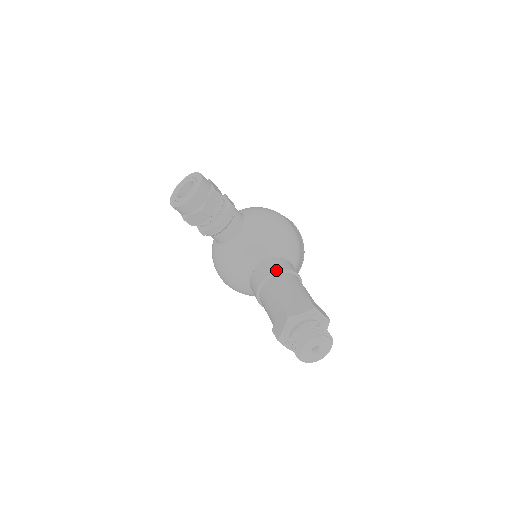
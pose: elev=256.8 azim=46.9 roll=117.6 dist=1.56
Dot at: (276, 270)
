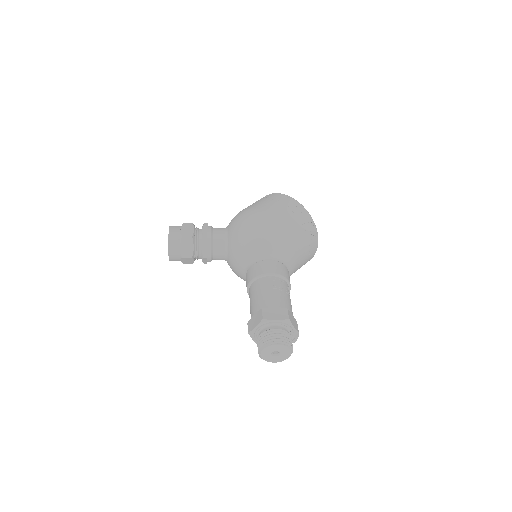
Dot at: (250, 280)
